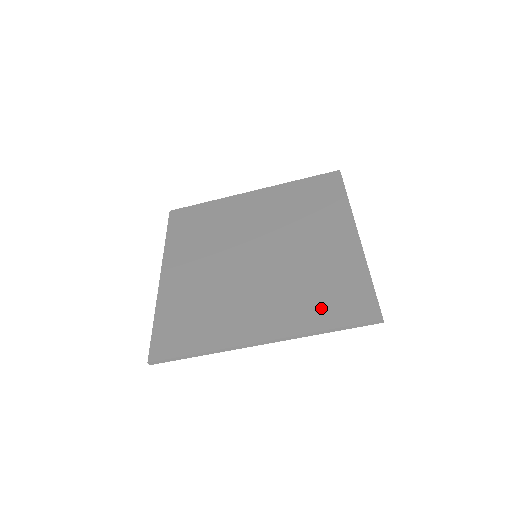
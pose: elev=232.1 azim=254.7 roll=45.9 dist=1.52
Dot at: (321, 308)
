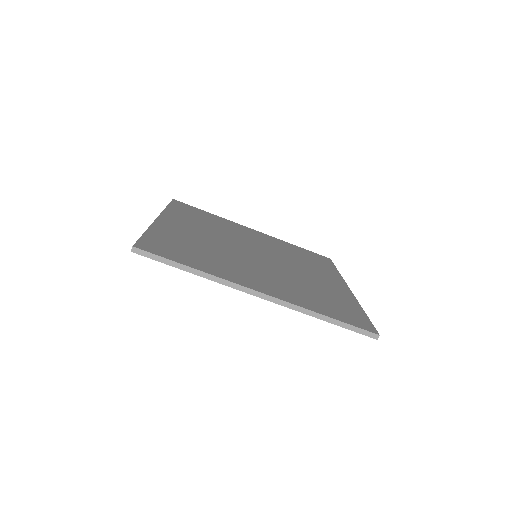
Dot at: (321, 304)
